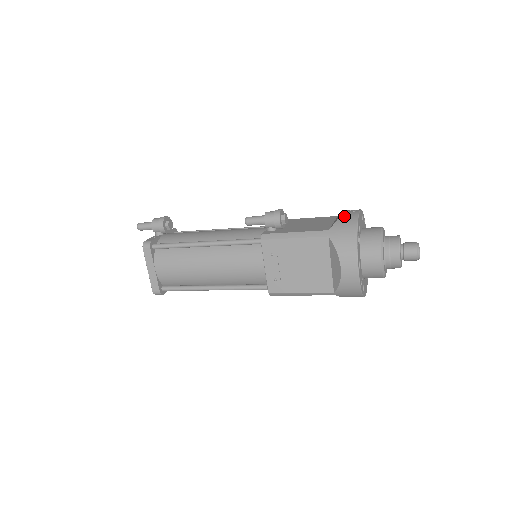
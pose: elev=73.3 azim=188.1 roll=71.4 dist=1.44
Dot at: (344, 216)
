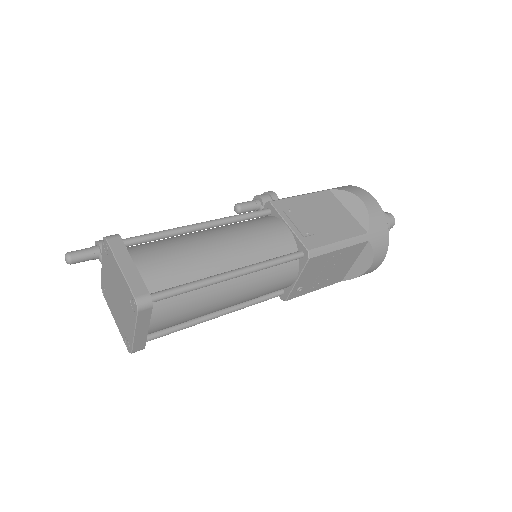
Dot at: occluded
